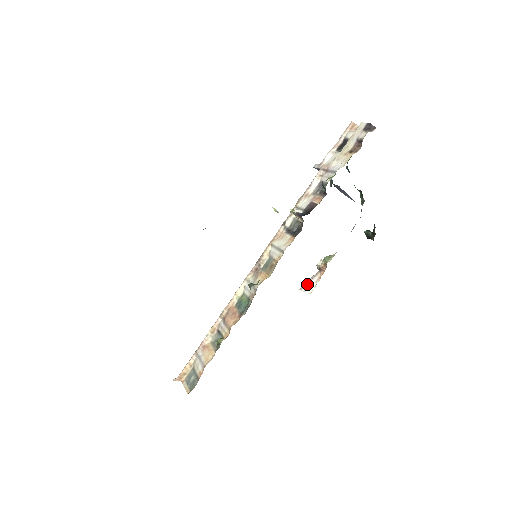
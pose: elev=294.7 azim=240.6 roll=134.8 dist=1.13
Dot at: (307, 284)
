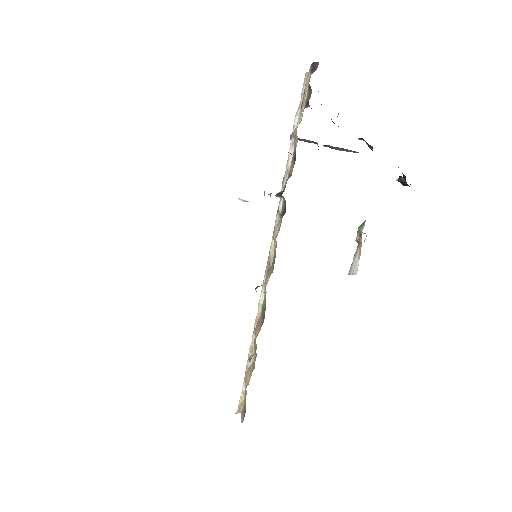
Dot at: (352, 265)
